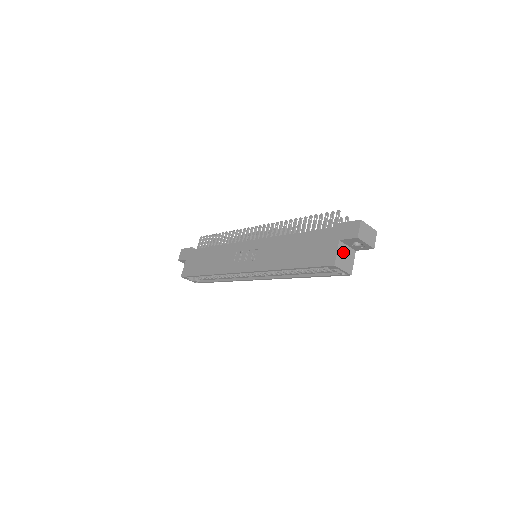
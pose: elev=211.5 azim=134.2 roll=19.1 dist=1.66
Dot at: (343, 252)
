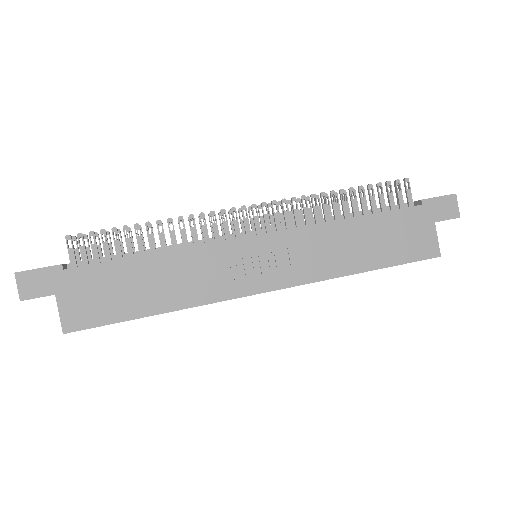
Dot at: occluded
